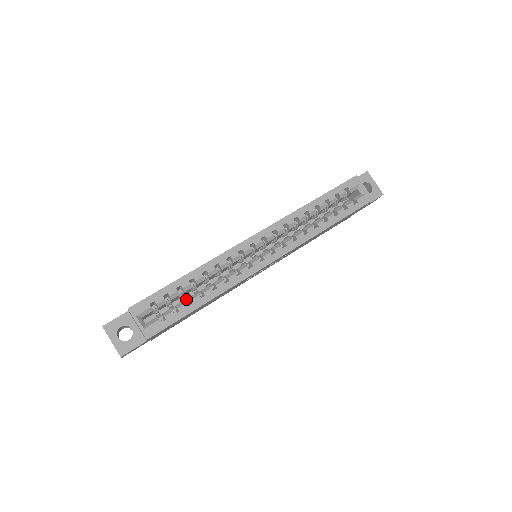
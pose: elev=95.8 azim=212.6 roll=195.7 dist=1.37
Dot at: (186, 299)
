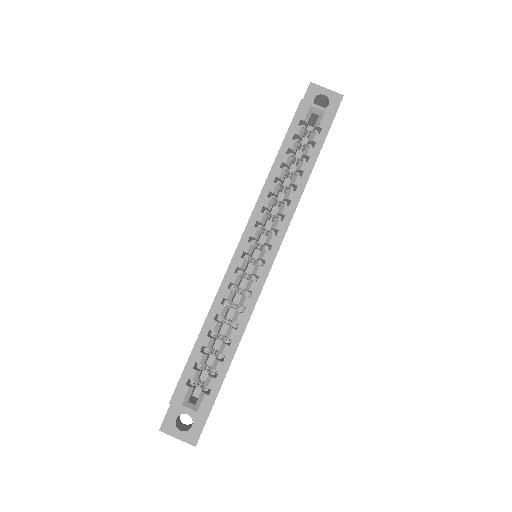
Dot at: (217, 353)
